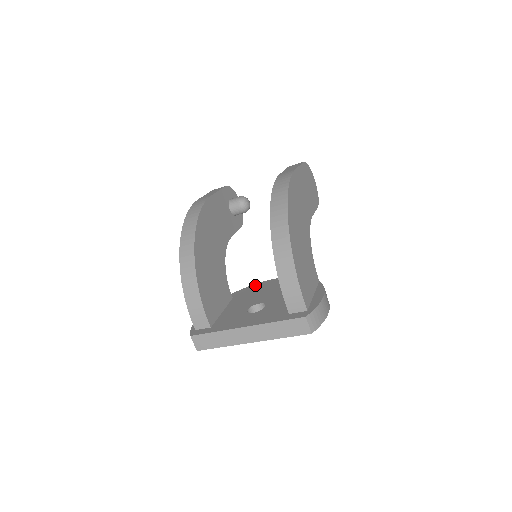
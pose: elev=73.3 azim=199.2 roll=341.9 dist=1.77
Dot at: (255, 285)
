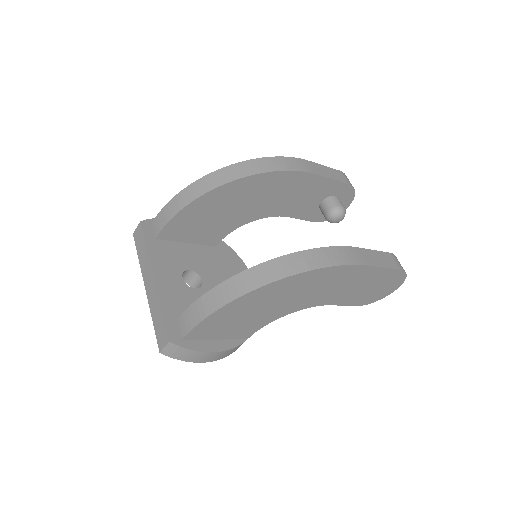
Dot at: (242, 265)
